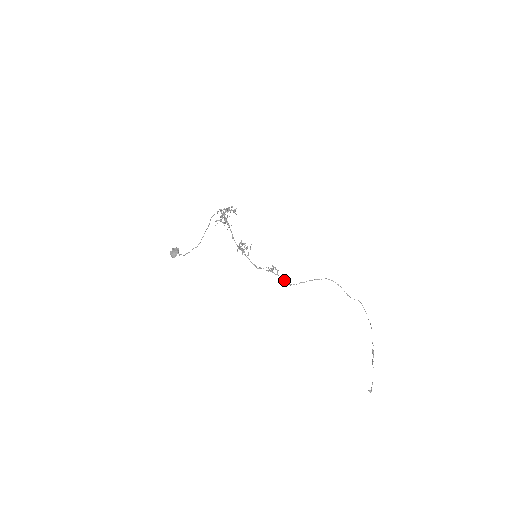
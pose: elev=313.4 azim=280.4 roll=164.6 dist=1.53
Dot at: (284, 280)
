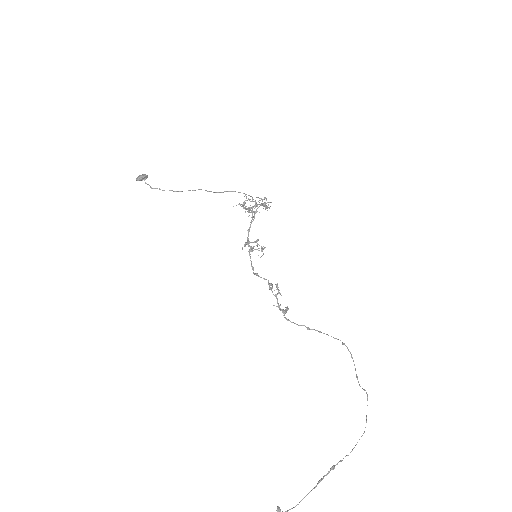
Dot at: (282, 309)
